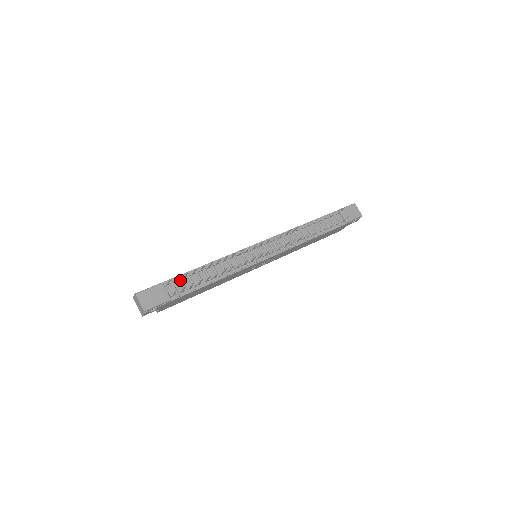
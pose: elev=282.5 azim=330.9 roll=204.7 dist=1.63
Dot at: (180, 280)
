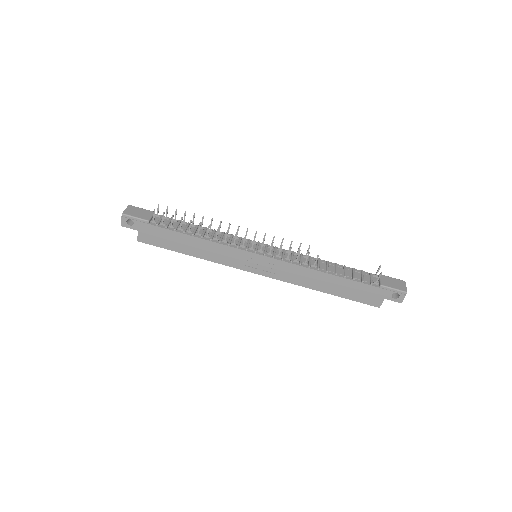
Dot at: (170, 219)
